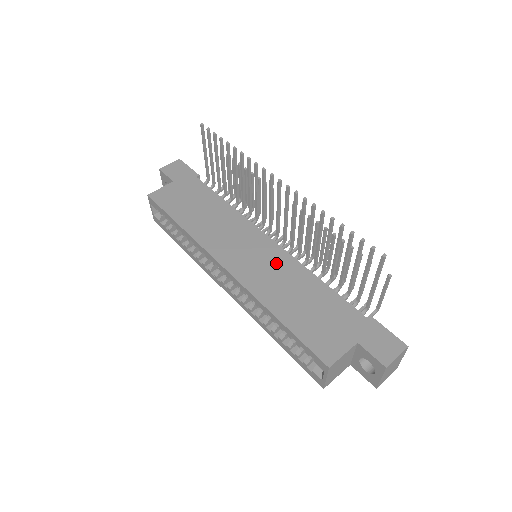
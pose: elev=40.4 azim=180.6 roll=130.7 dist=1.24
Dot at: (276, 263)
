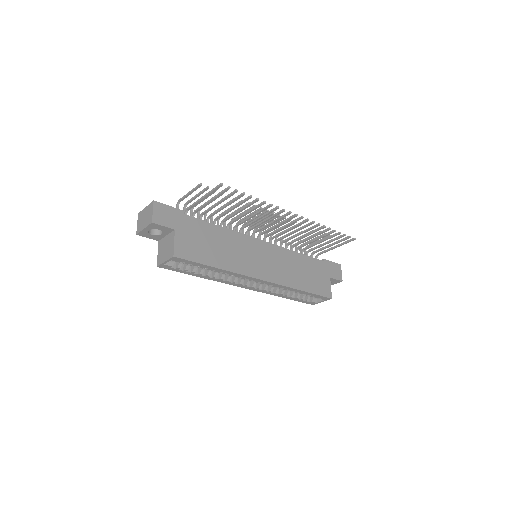
Dot at: (279, 257)
